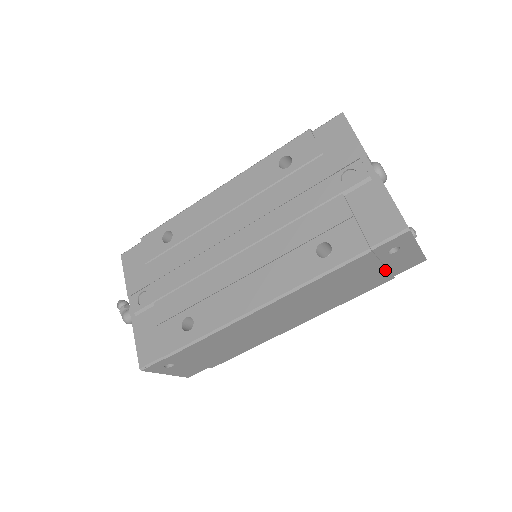
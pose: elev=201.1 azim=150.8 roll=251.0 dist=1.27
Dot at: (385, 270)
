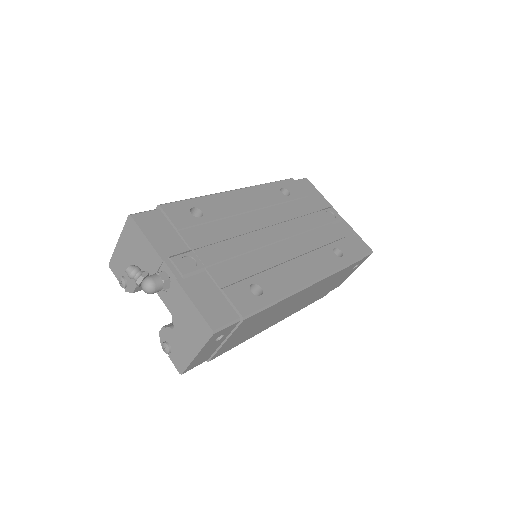
Dot at: occluded
